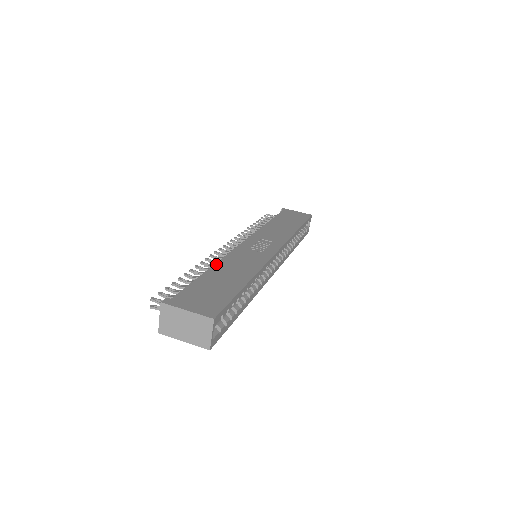
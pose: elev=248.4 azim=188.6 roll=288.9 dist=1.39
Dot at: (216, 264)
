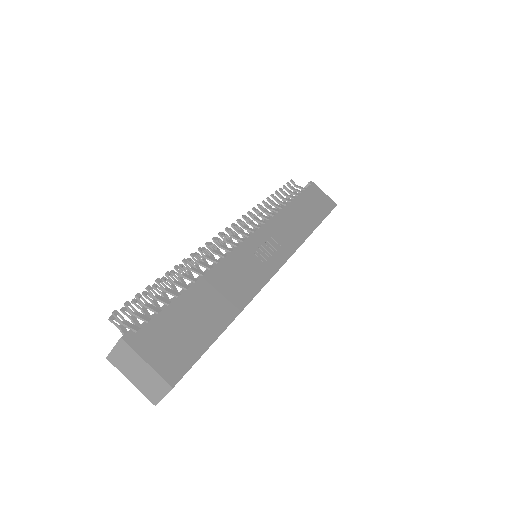
Dot at: (207, 274)
